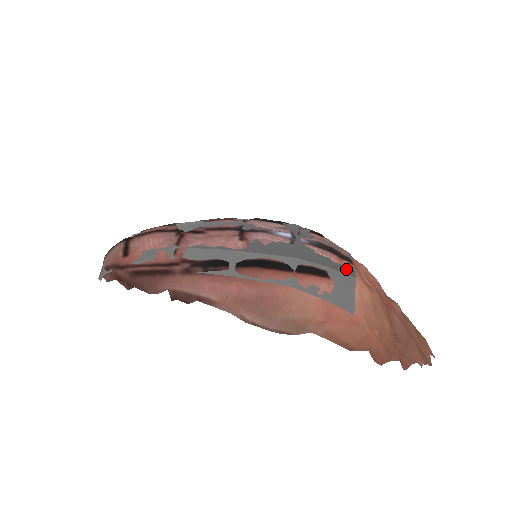
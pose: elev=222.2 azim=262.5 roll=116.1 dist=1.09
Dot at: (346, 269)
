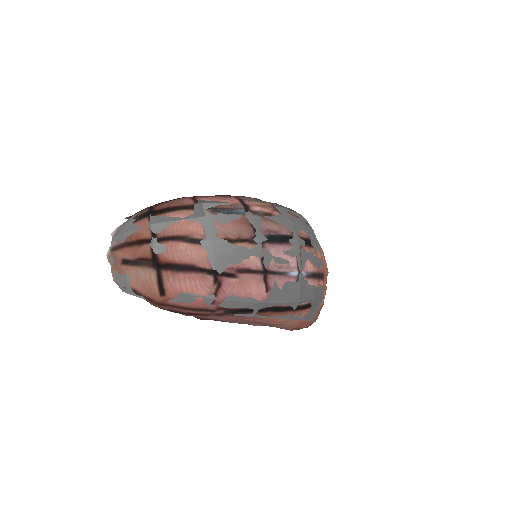
Dot at: (320, 290)
